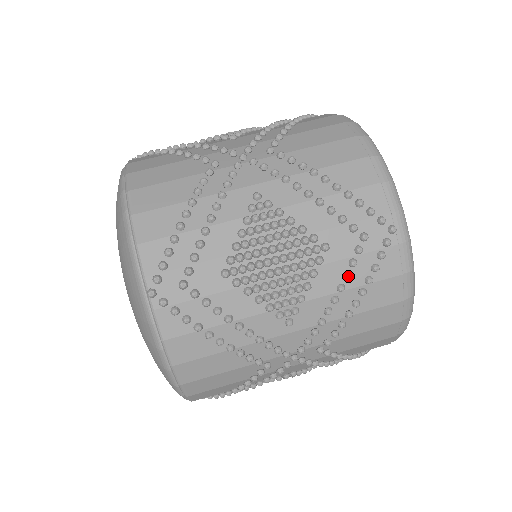
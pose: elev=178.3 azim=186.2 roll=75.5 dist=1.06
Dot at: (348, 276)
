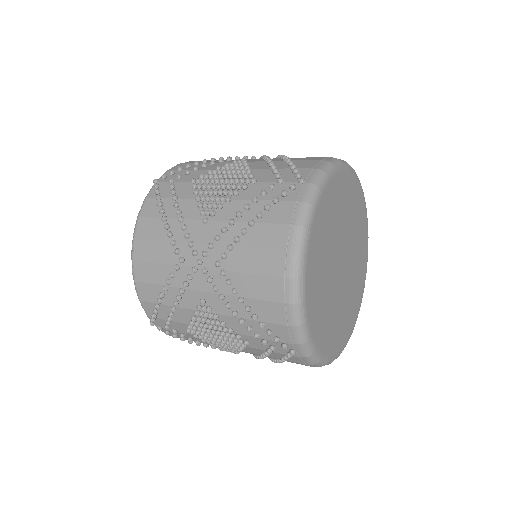
Dot at: (263, 357)
